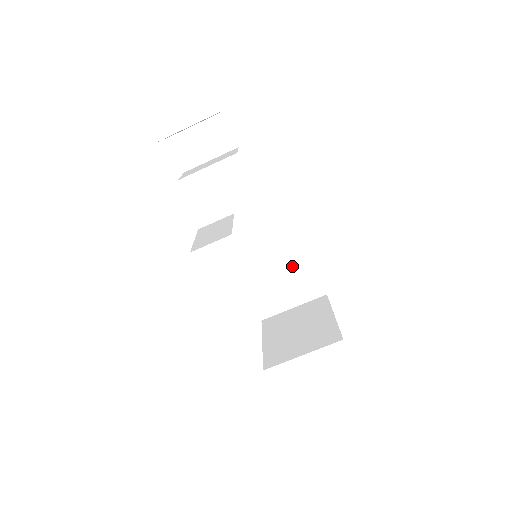
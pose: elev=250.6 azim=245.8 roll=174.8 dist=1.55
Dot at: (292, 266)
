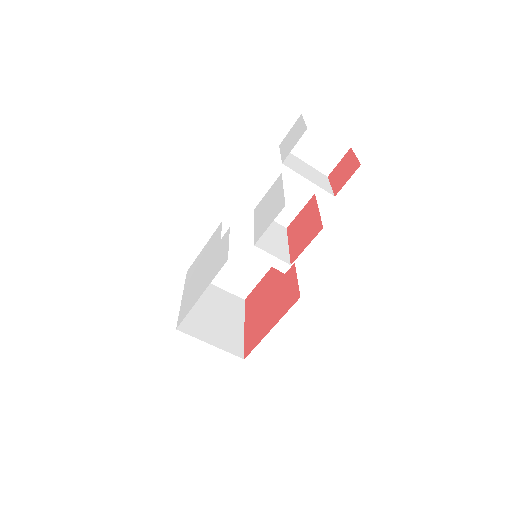
Dot at: (250, 265)
